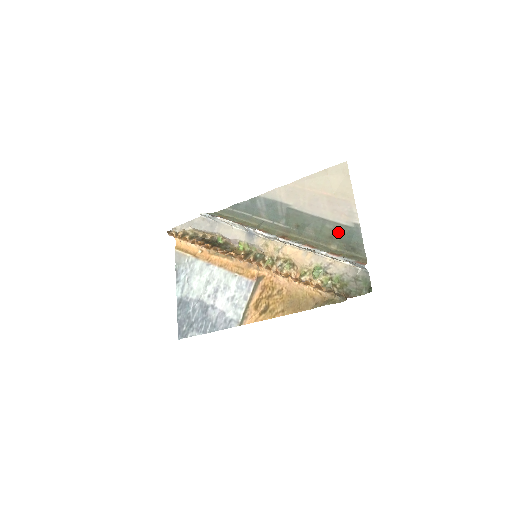
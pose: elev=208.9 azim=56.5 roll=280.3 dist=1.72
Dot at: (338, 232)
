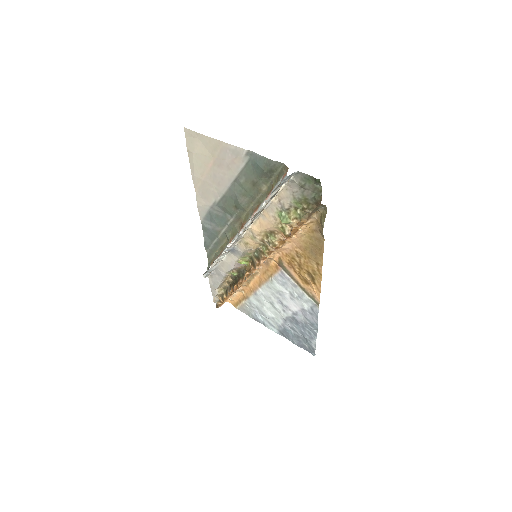
Dot at: (250, 175)
